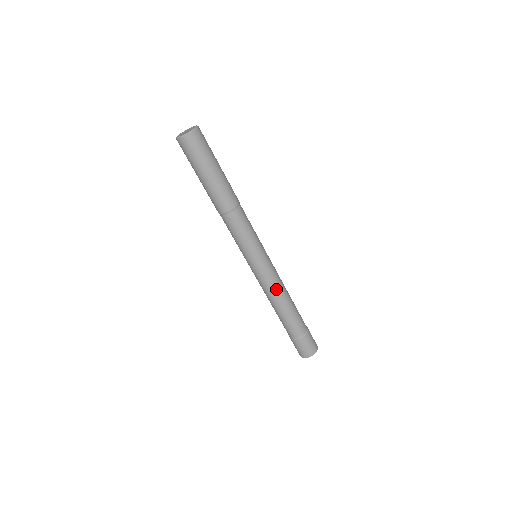
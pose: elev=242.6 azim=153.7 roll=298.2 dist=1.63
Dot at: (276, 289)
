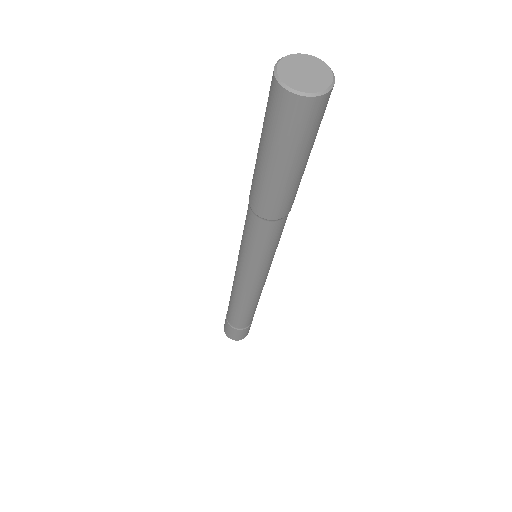
Dot at: (251, 296)
